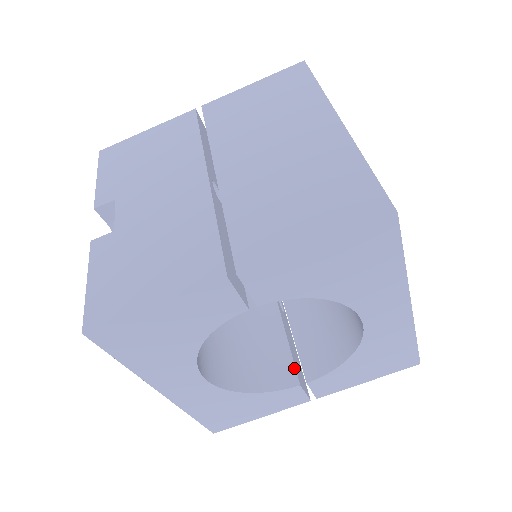
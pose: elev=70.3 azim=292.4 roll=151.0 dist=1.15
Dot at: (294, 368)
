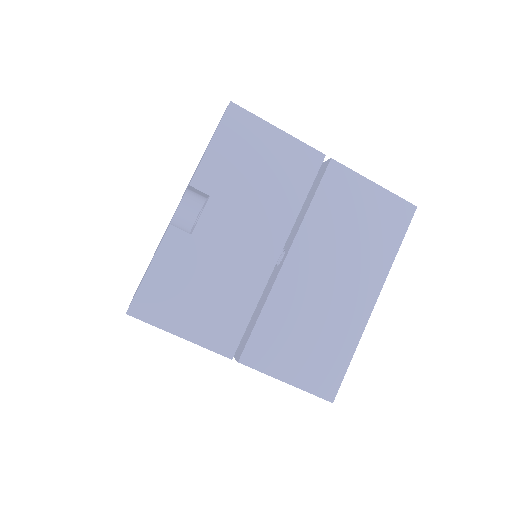
Dot at: occluded
